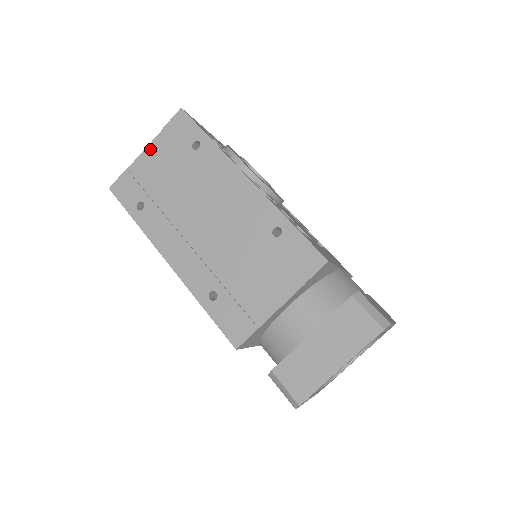
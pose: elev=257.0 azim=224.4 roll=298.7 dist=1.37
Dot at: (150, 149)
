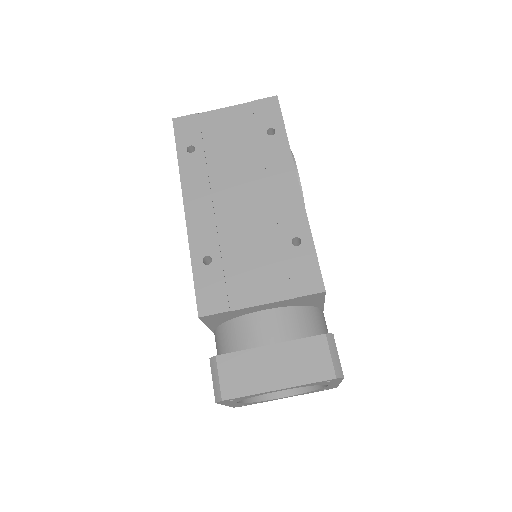
Dot at: (229, 110)
